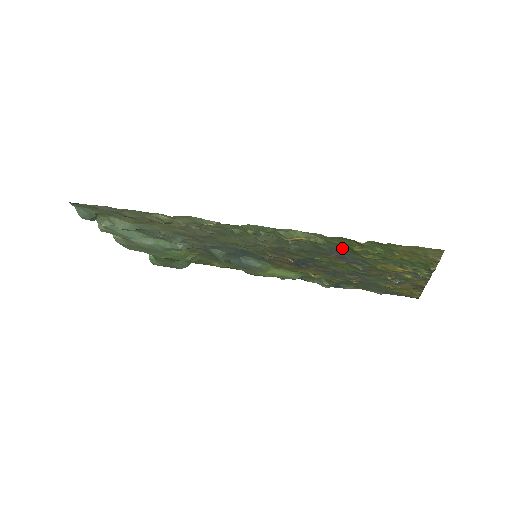
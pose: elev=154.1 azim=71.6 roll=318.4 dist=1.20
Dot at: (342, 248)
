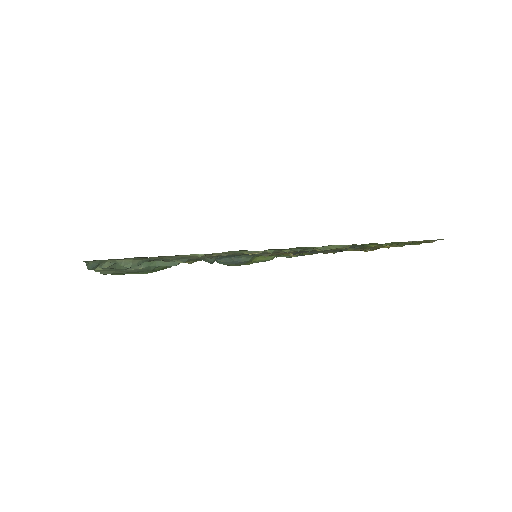
Dot at: occluded
